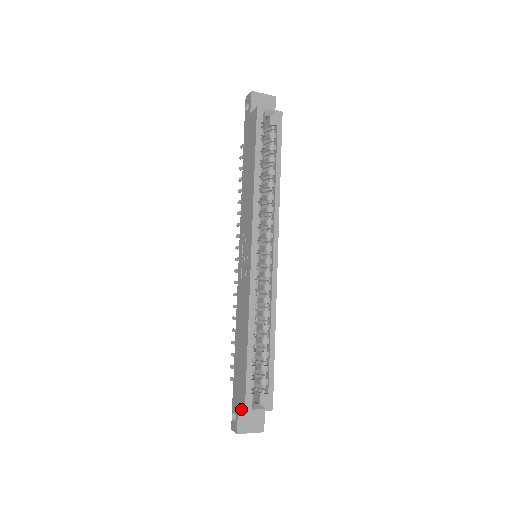
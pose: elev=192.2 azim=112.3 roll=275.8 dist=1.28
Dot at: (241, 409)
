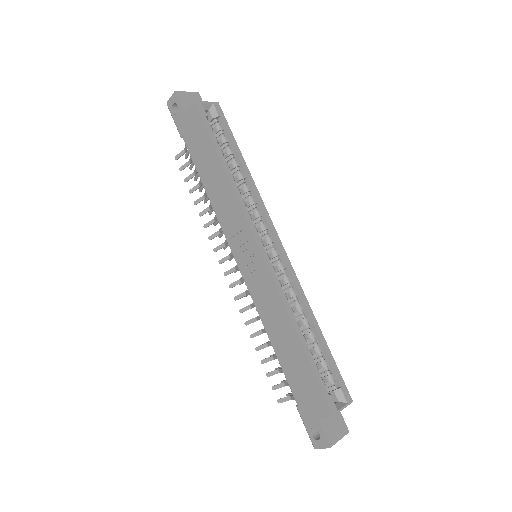
Dot at: (325, 417)
